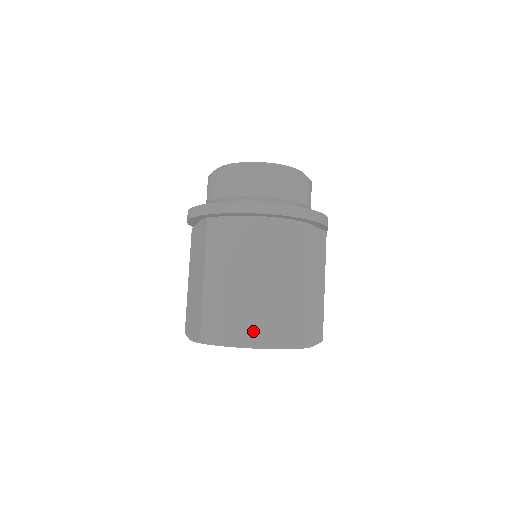
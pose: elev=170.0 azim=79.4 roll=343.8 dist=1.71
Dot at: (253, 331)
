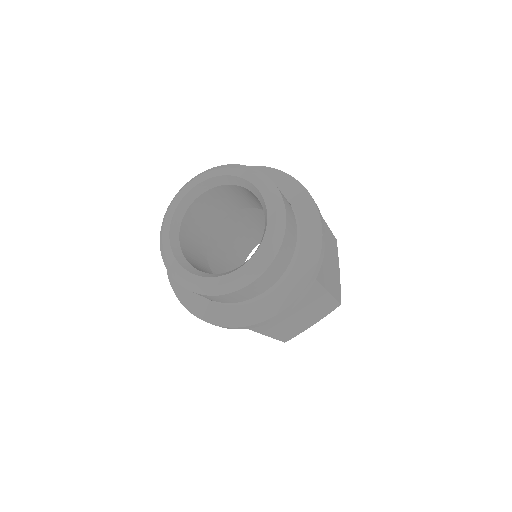
Dot at: occluded
